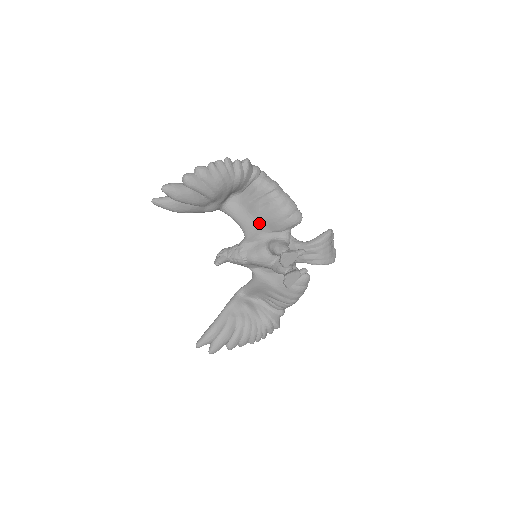
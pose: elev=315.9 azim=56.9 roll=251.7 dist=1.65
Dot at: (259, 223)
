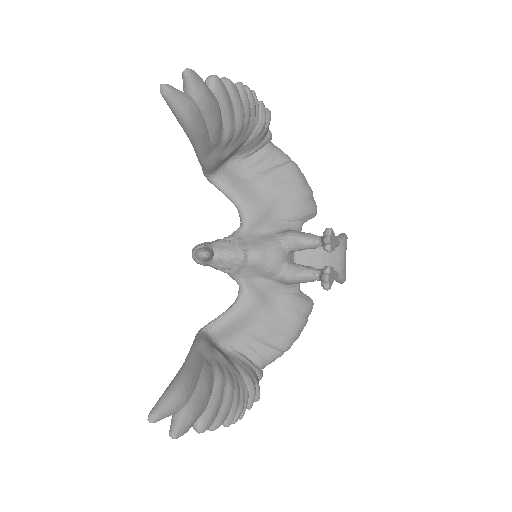
Dot at: (270, 203)
